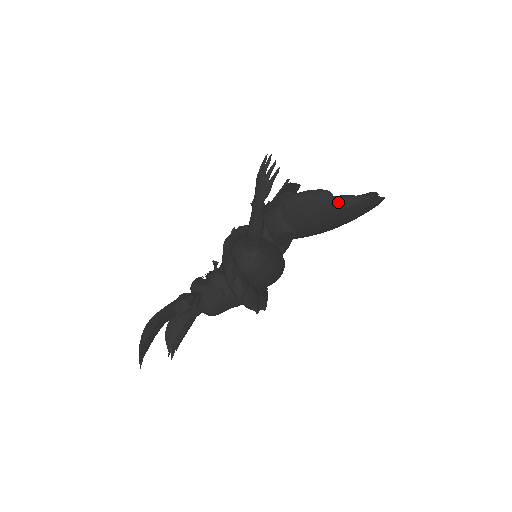
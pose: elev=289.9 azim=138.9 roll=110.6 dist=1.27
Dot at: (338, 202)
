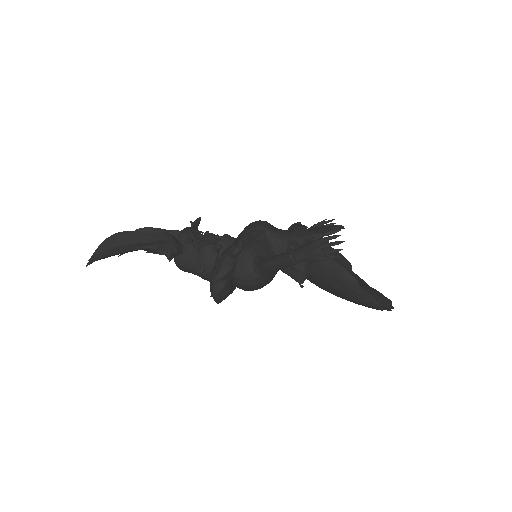
Dot at: (357, 295)
